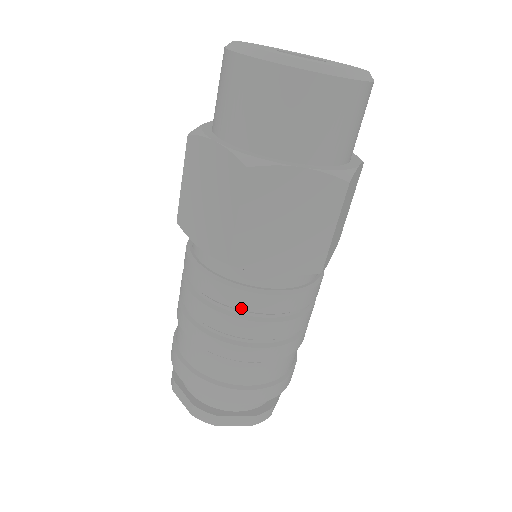
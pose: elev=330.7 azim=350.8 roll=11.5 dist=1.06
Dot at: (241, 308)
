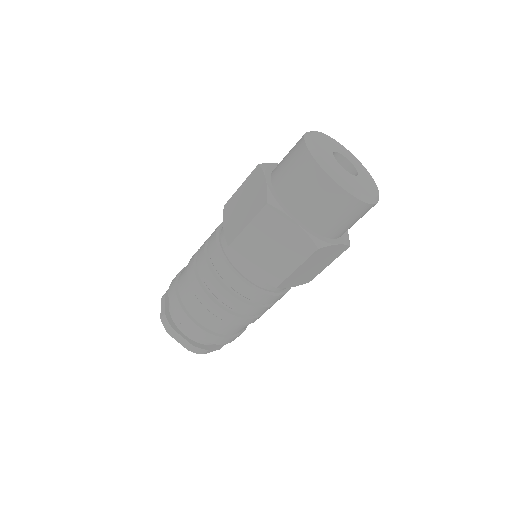
Dot at: (222, 276)
